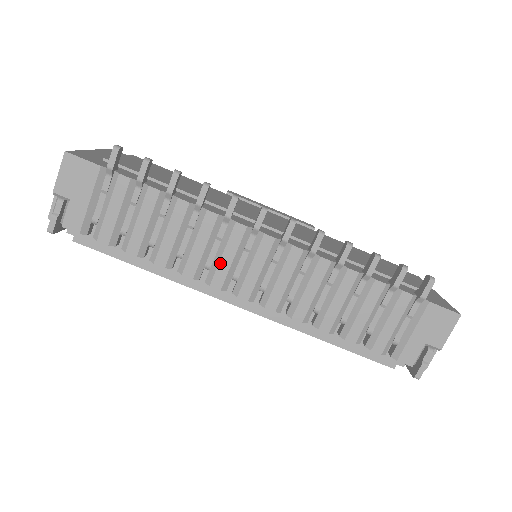
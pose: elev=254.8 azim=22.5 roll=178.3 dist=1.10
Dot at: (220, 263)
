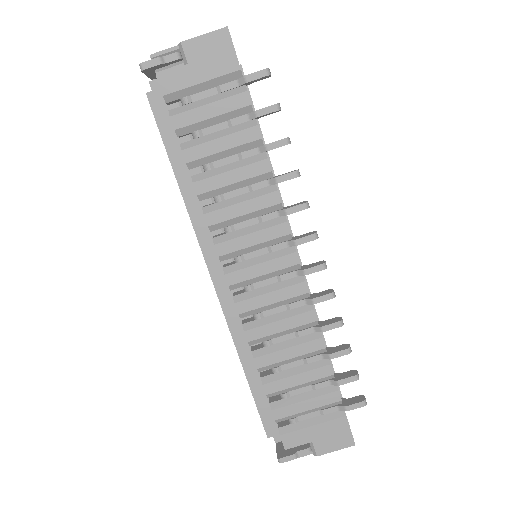
Dot at: (242, 237)
